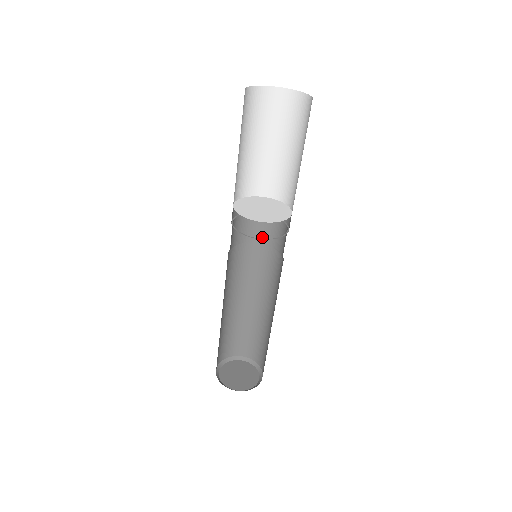
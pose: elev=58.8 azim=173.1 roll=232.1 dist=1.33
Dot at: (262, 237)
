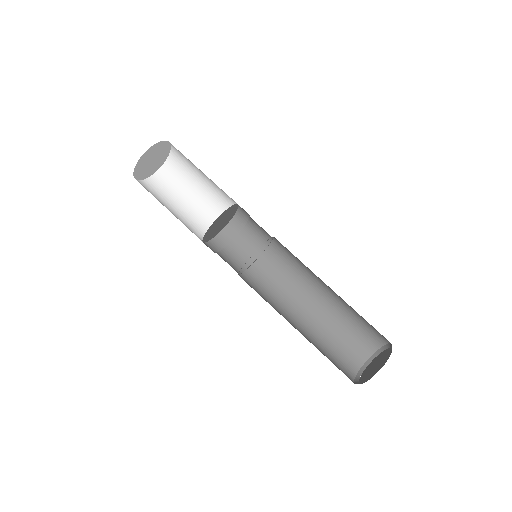
Dot at: (259, 246)
